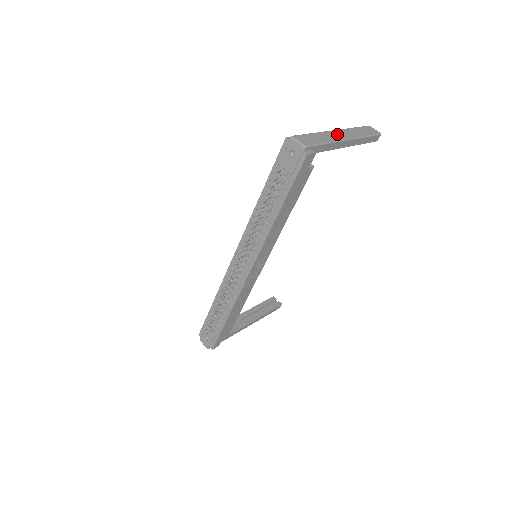
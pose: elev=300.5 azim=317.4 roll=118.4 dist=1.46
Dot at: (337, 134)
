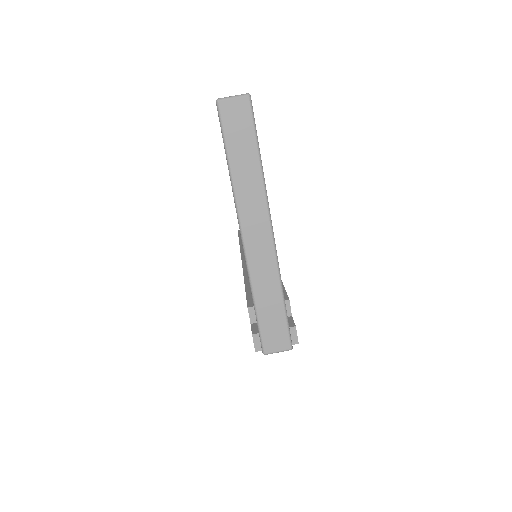
Dot at: (257, 246)
